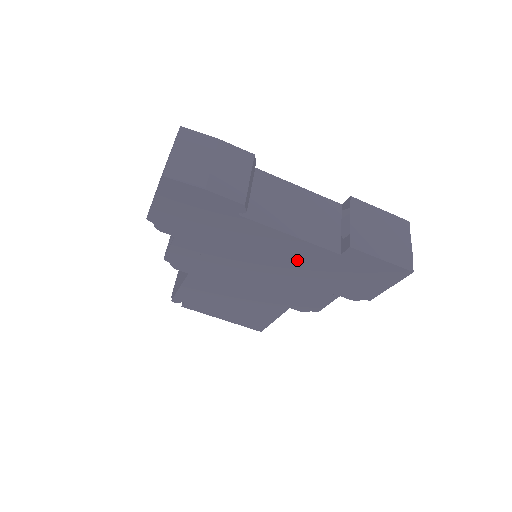
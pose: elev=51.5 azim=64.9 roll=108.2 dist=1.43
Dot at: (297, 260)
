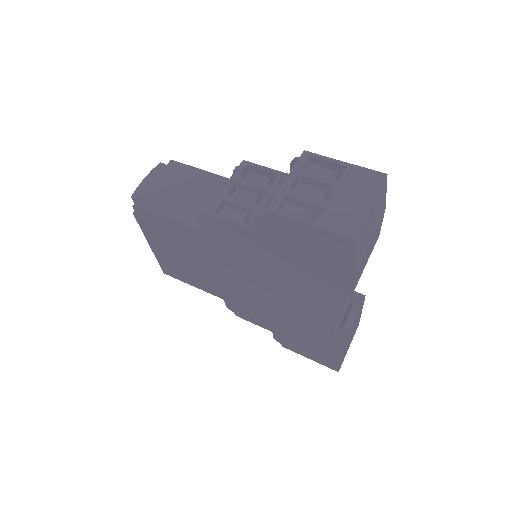
Dot at: (299, 315)
